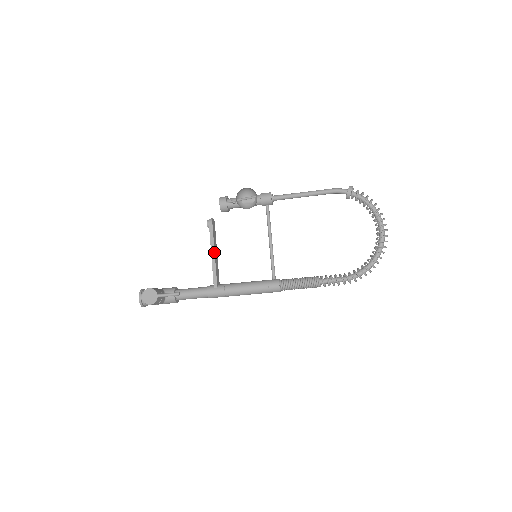
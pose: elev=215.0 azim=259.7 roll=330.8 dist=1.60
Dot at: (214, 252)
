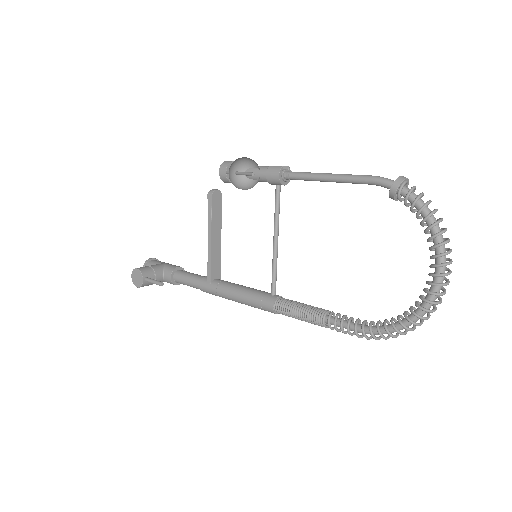
Dot at: (210, 237)
